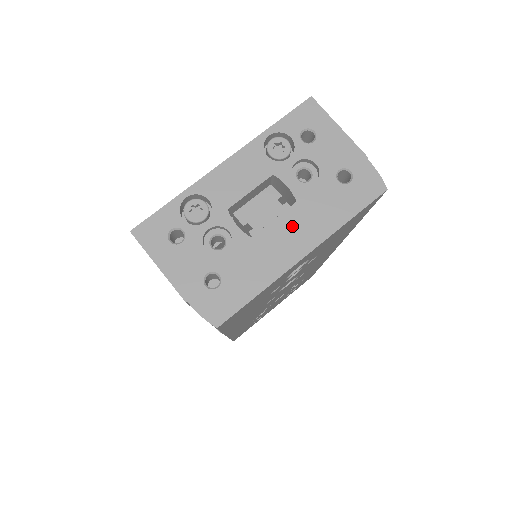
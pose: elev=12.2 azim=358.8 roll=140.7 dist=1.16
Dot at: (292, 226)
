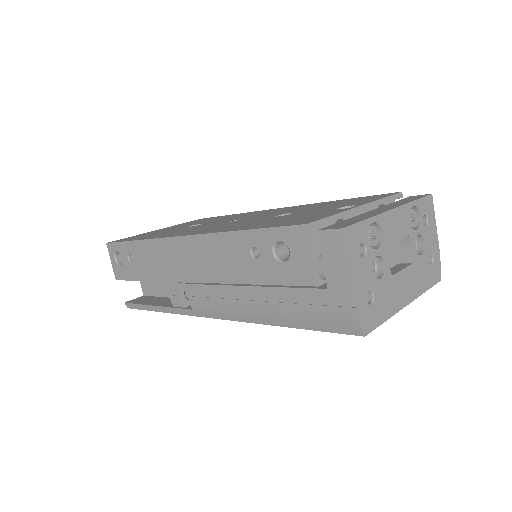
Dot at: (408, 279)
